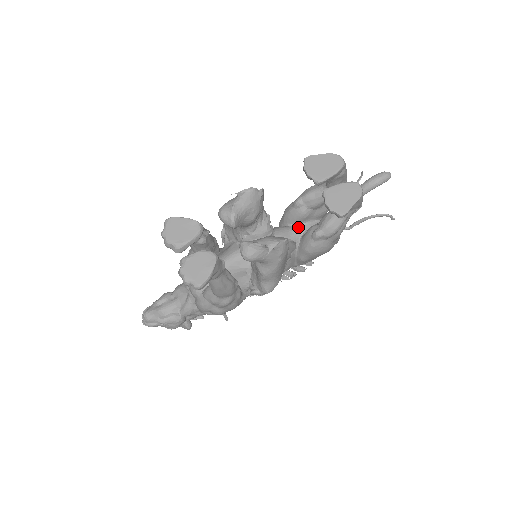
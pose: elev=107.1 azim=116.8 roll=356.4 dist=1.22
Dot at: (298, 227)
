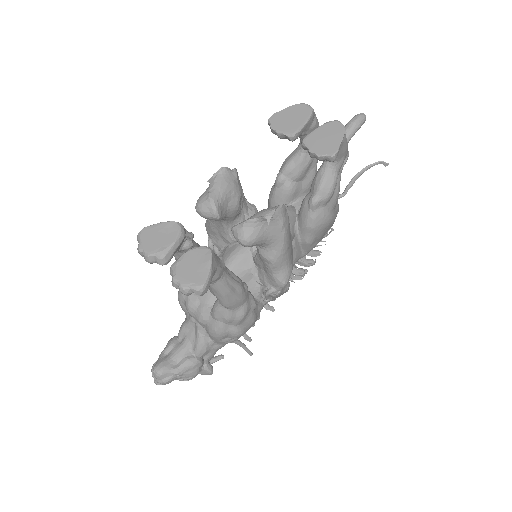
Dot at: occluded
